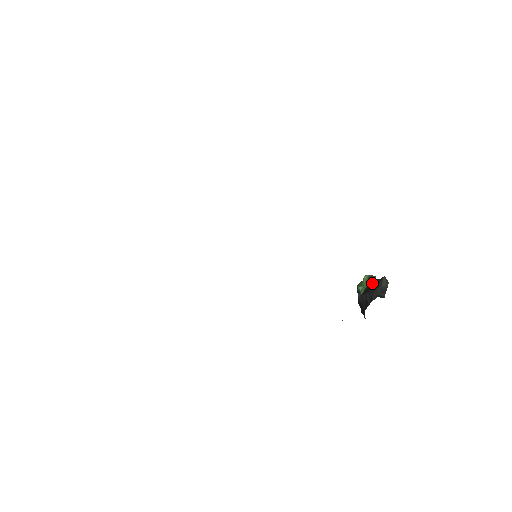
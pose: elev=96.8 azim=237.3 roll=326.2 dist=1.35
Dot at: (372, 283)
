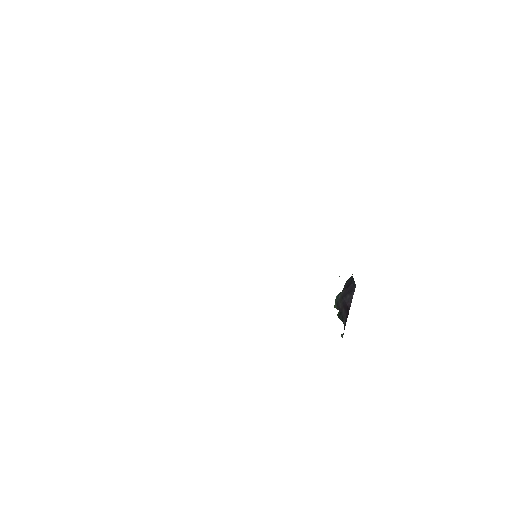
Dot at: occluded
